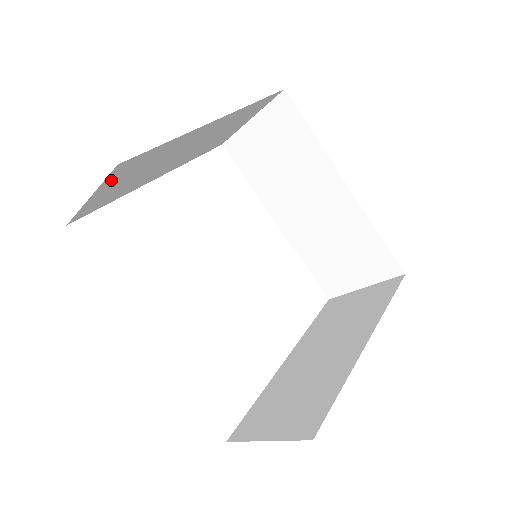
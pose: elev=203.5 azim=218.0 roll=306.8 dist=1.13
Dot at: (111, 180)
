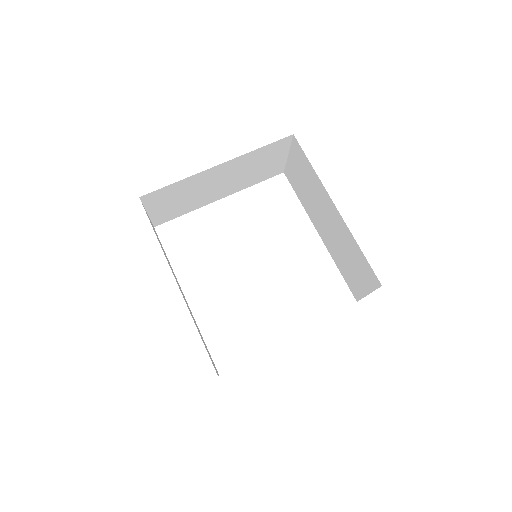
Dot at: (152, 204)
